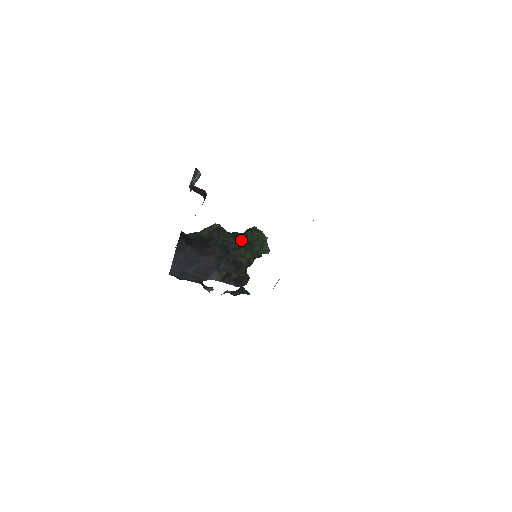
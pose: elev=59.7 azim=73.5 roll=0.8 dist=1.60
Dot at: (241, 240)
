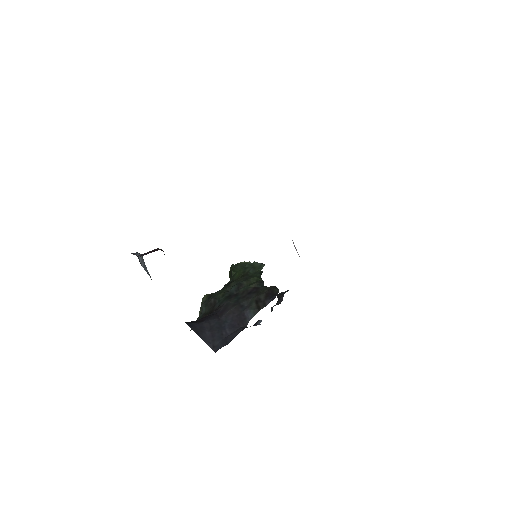
Dot at: (234, 281)
